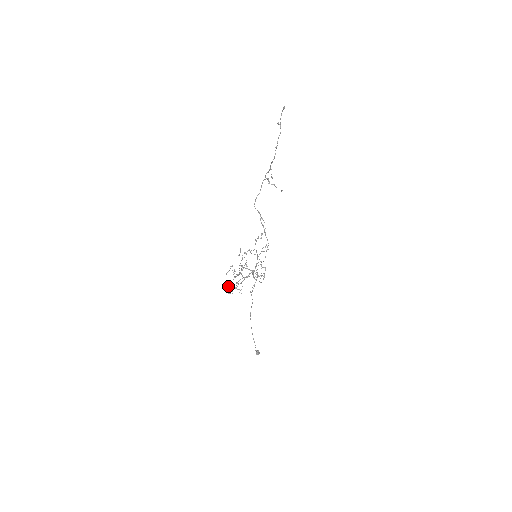
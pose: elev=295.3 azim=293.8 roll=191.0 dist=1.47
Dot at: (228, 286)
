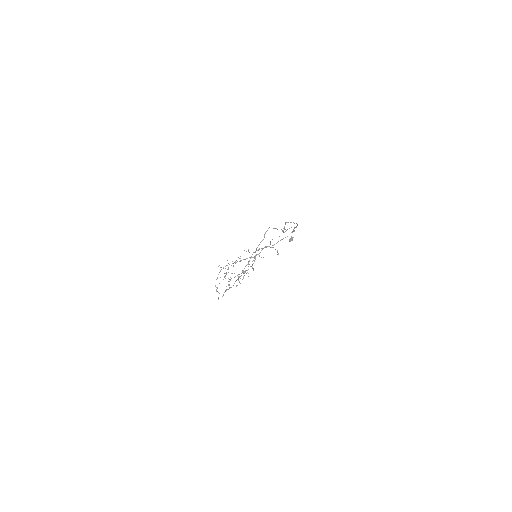
Dot at: occluded
